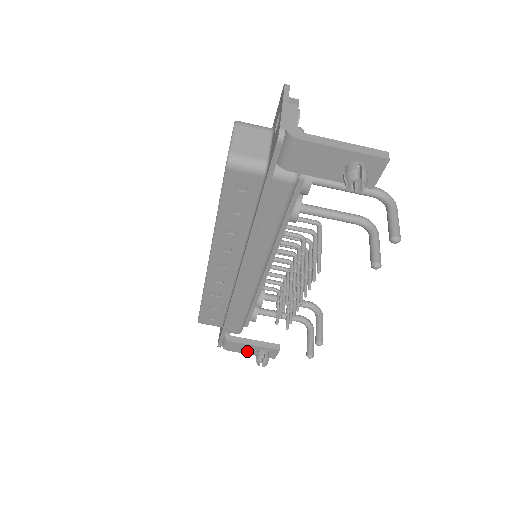
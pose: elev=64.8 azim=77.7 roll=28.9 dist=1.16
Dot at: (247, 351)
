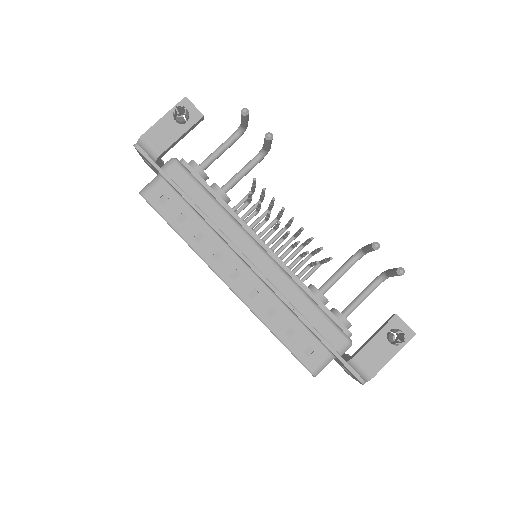
Dot at: (384, 354)
